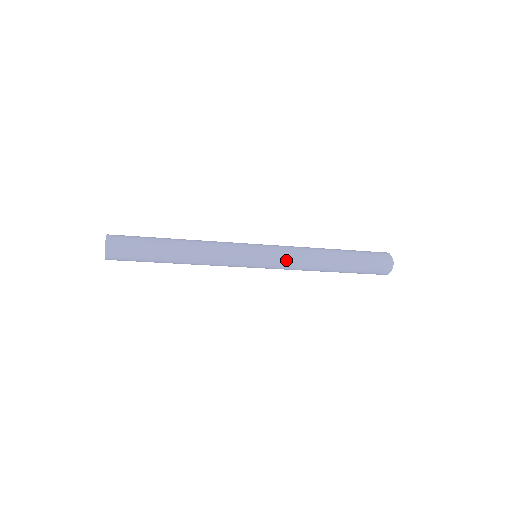
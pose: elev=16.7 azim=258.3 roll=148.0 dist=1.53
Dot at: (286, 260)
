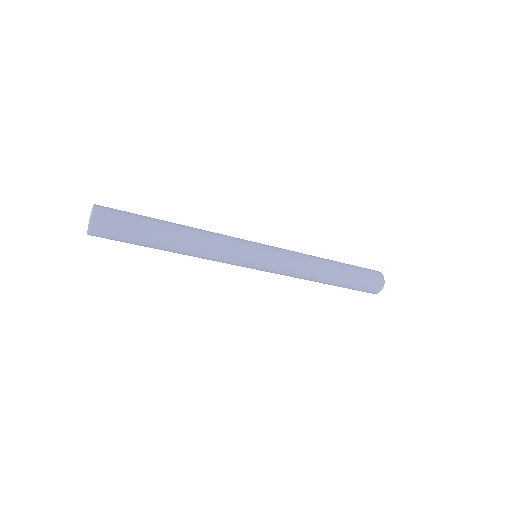
Dot at: (289, 254)
